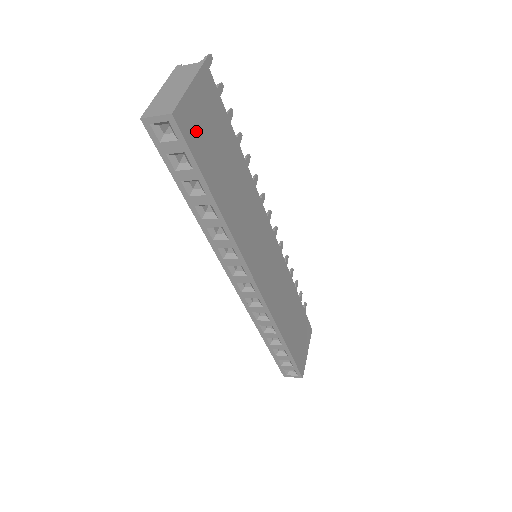
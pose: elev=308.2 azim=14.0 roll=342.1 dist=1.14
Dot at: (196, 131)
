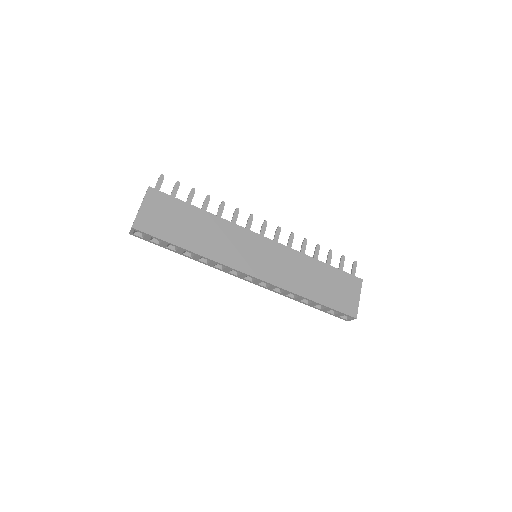
Dot at: (153, 224)
